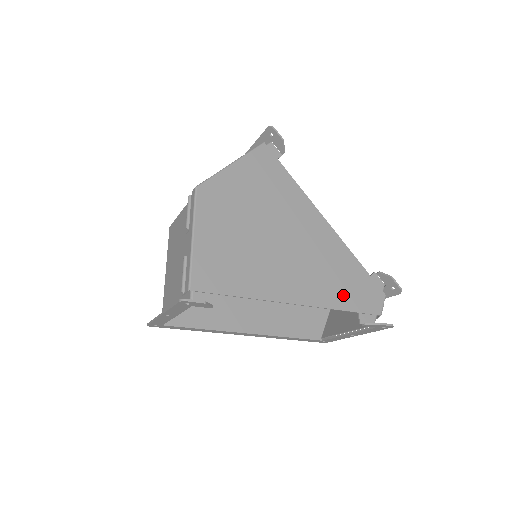
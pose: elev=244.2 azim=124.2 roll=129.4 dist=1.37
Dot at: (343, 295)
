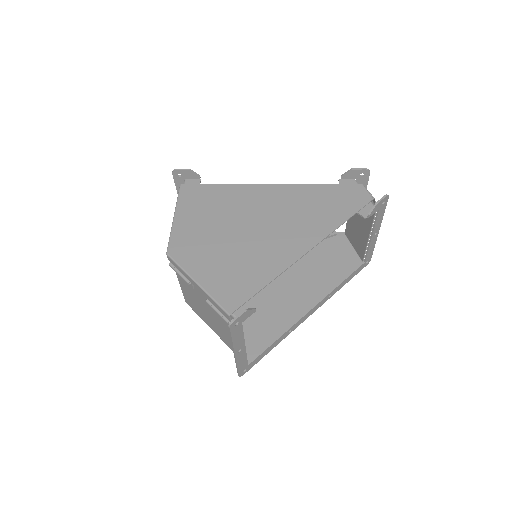
Dot at: (334, 214)
